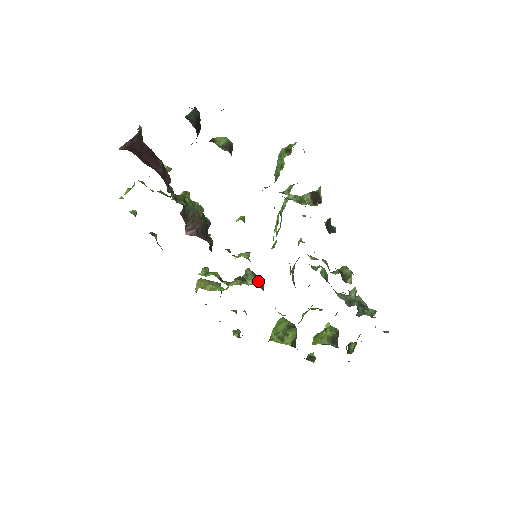
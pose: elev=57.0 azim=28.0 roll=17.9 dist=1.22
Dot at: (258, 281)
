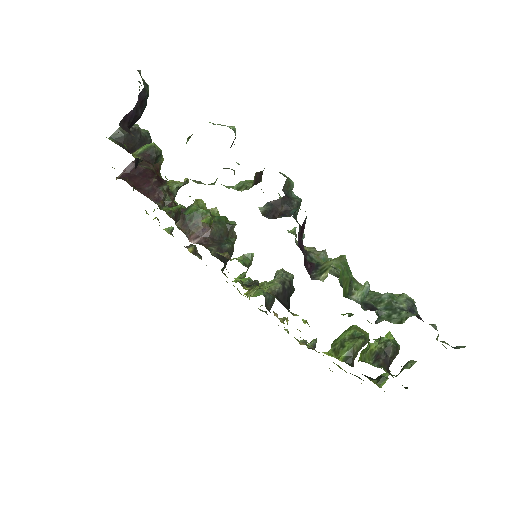
Dot at: (273, 284)
